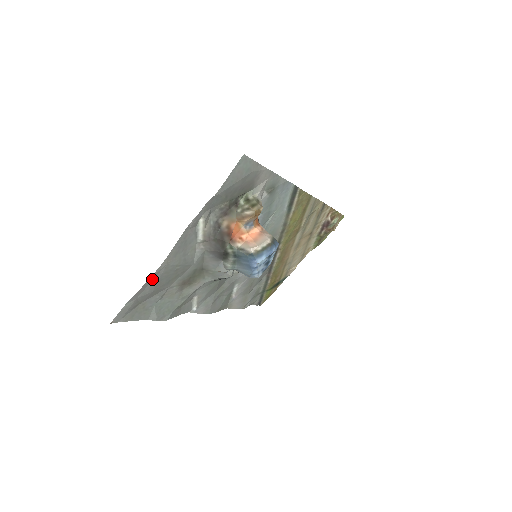
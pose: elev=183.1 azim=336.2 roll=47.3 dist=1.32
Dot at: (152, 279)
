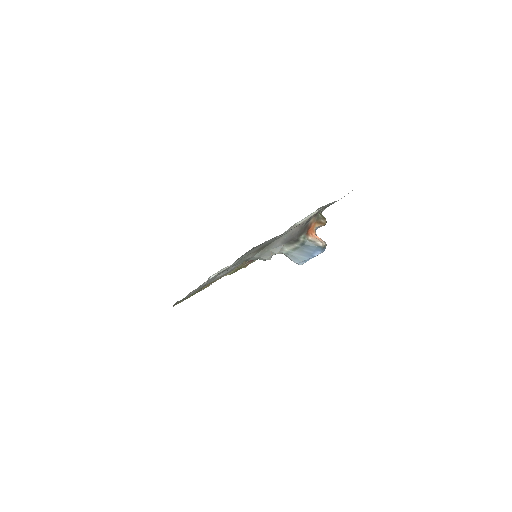
Dot at: (283, 233)
